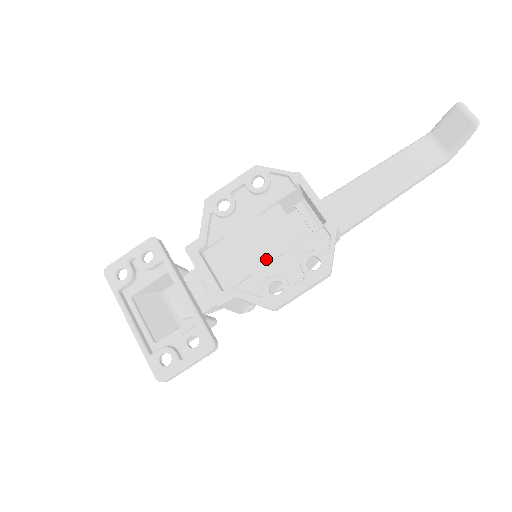
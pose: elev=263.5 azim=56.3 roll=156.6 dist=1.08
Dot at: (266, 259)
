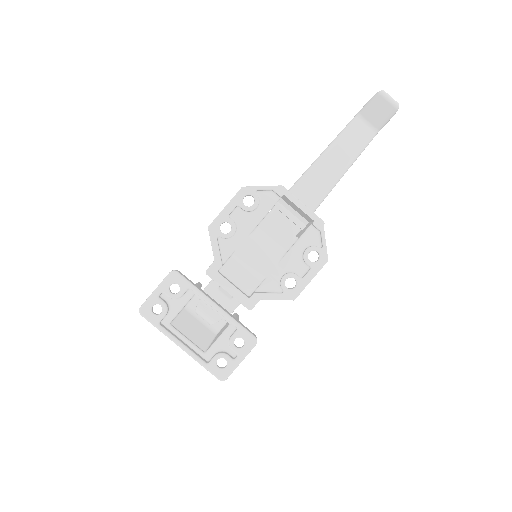
Dot at: (274, 262)
